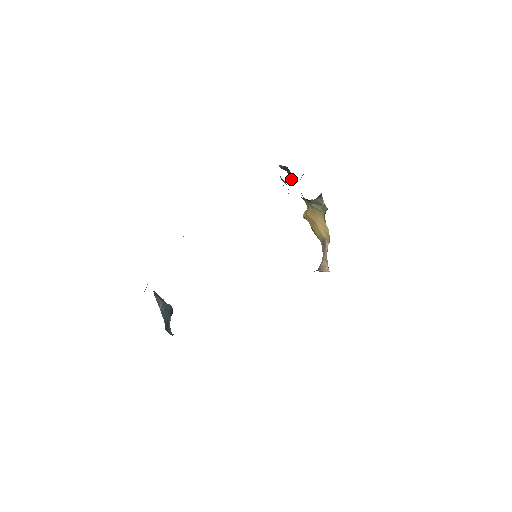
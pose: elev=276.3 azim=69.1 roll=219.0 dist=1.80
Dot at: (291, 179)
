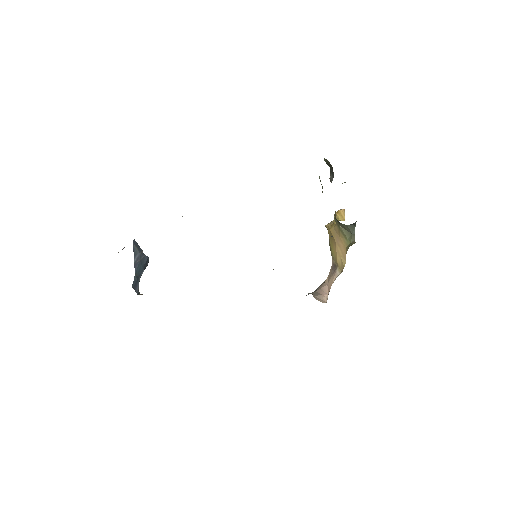
Dot at: (331, 179)
